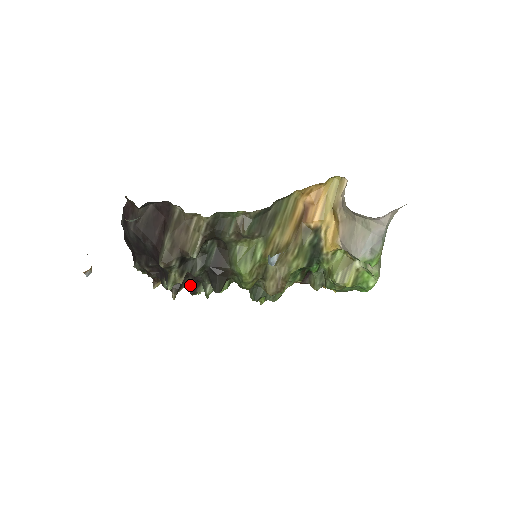
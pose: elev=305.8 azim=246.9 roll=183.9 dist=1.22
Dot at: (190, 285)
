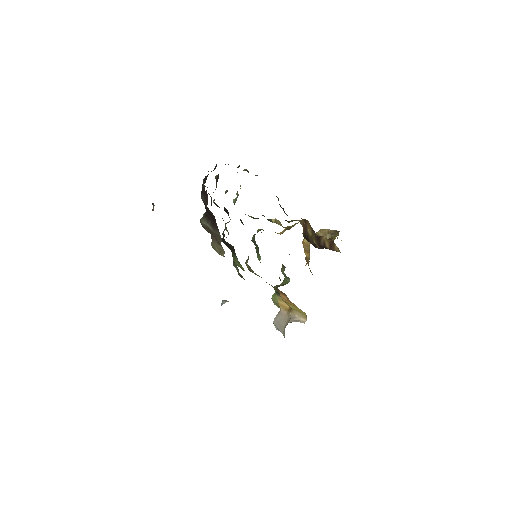
Dot at: (226, 209)
